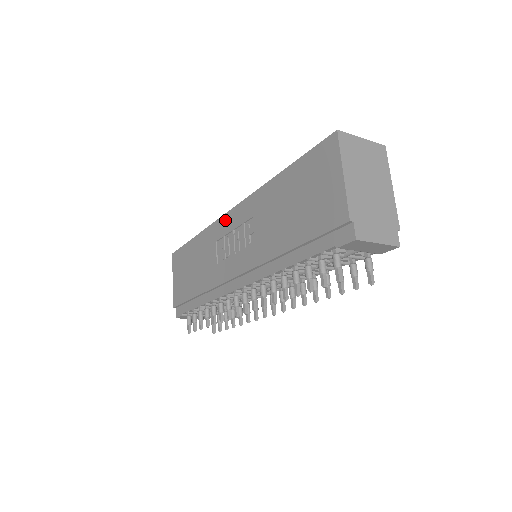
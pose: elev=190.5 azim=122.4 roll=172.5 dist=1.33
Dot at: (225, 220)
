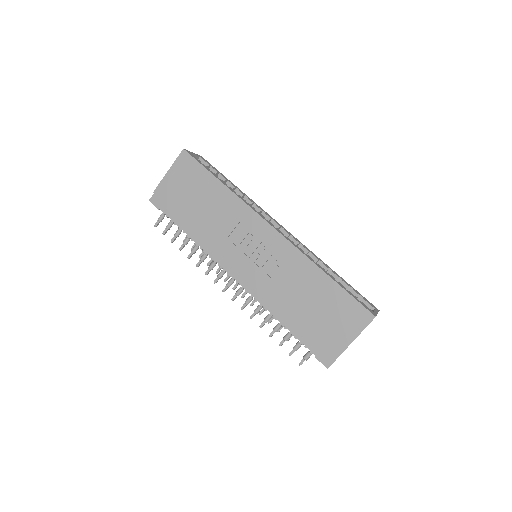
Dot at: (261, 224)
